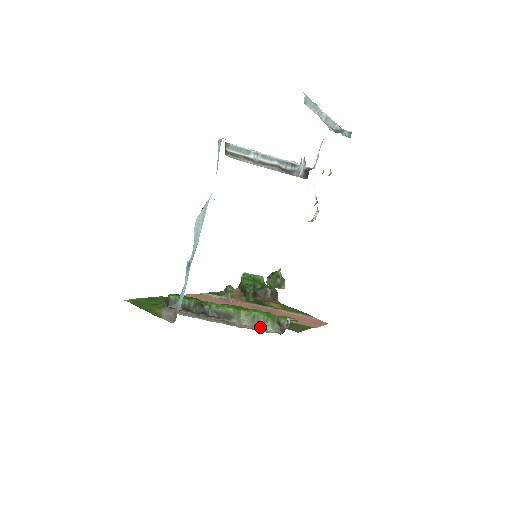
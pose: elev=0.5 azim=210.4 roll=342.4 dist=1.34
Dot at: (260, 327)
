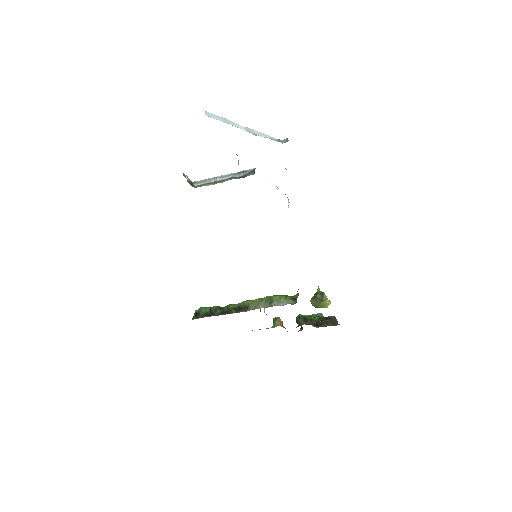
Dot at: (274, 305)
